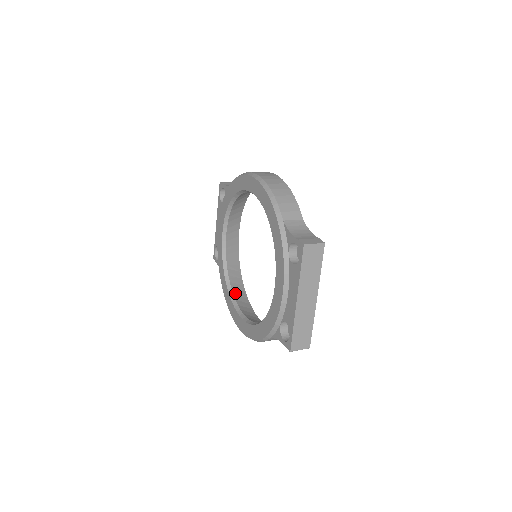
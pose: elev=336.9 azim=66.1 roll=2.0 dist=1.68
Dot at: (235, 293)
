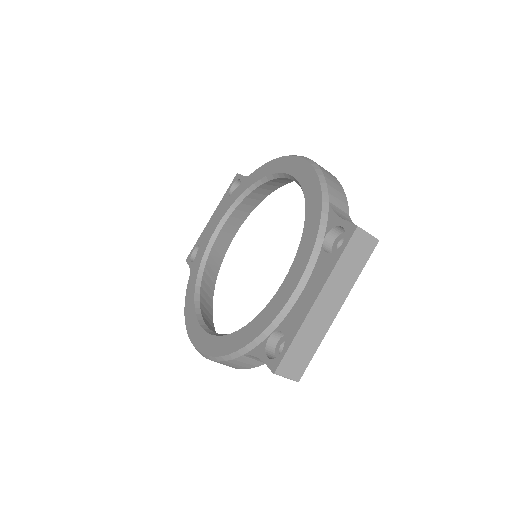
Dot at: (202, 301)
